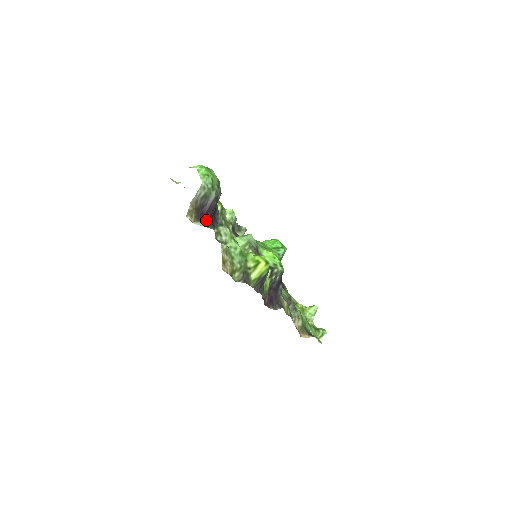
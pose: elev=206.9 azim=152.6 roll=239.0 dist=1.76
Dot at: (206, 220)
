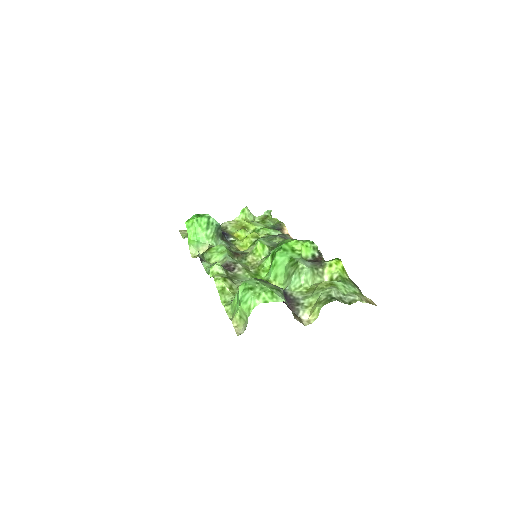
Dot at: (286, 304)
